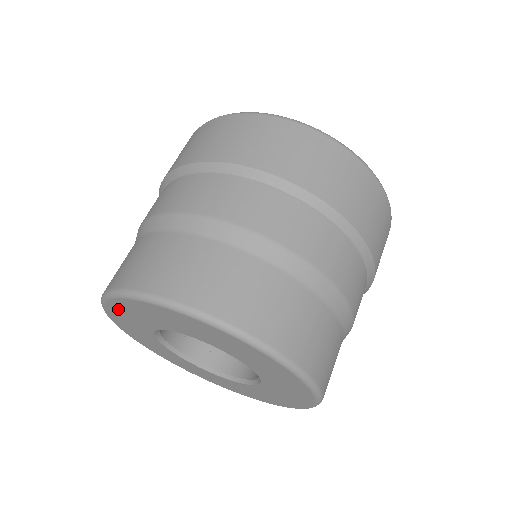
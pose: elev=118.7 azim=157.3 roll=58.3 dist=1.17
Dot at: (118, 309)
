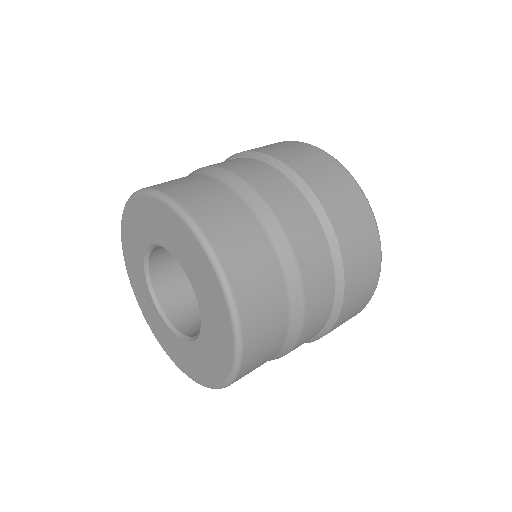
Dot at: (135, 212)
